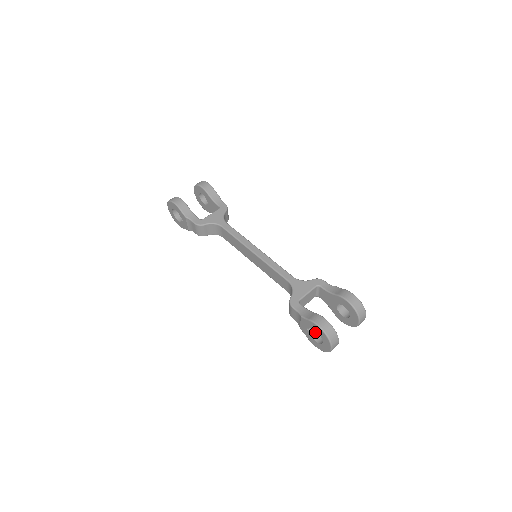
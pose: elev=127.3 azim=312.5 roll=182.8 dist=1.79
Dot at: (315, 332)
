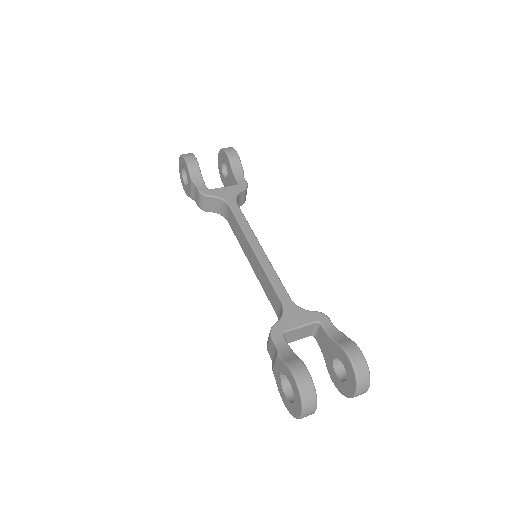
Dot at: occluded
